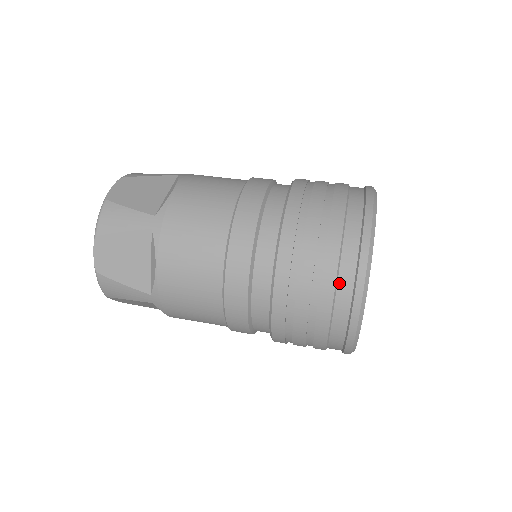
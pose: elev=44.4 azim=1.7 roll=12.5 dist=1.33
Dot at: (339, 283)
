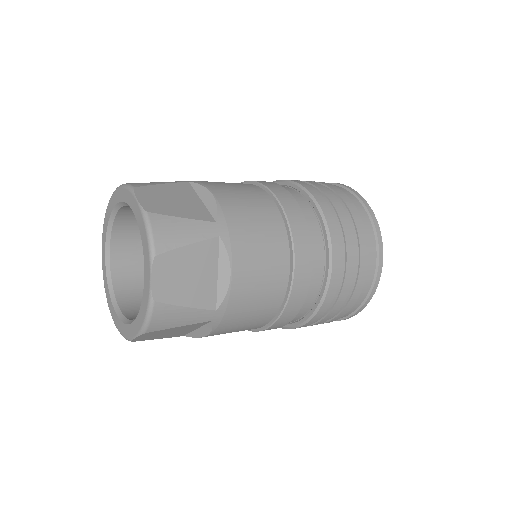
Dot at: occluded
